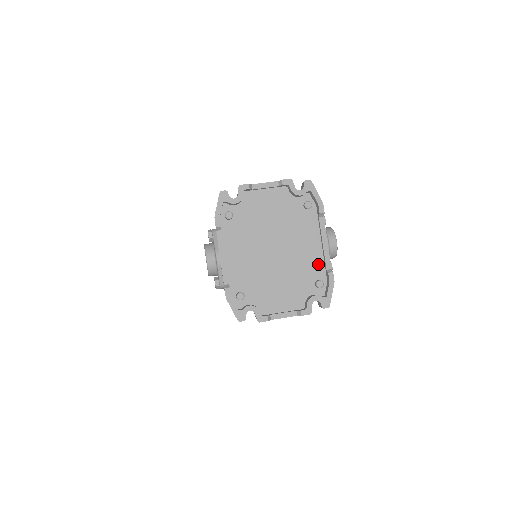
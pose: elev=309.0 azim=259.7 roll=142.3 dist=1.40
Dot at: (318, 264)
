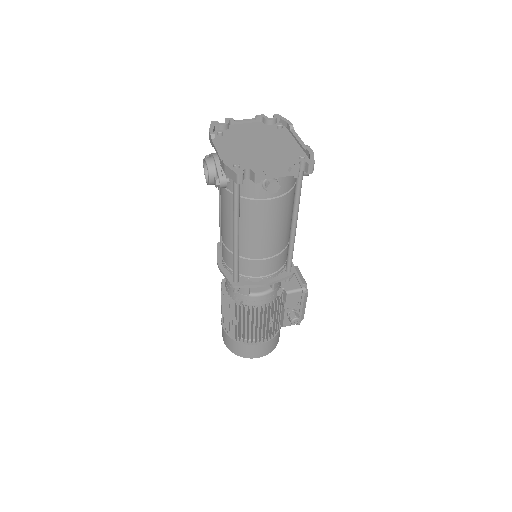
Dot at: (298, 150)
